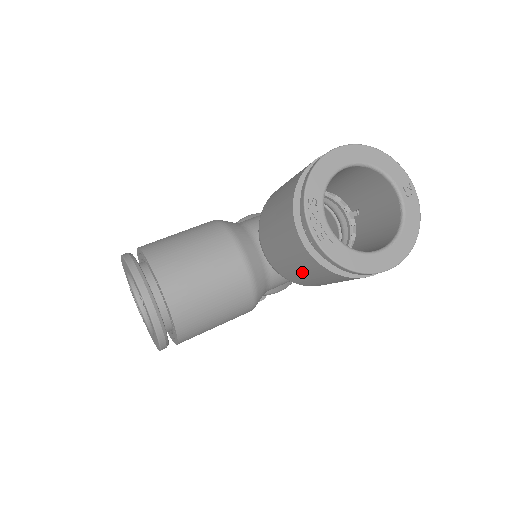
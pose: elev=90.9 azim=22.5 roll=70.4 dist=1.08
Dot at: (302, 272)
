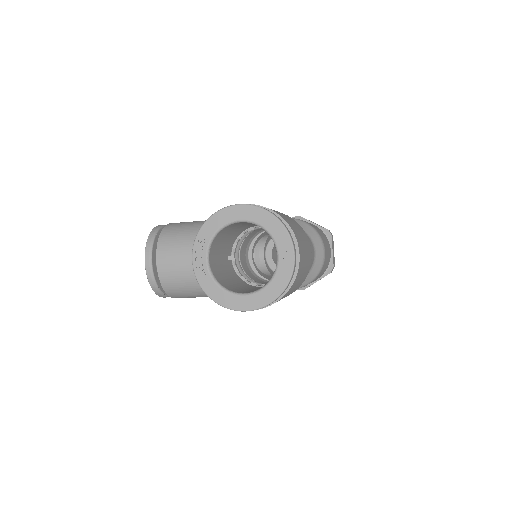
Dot at: occluded
